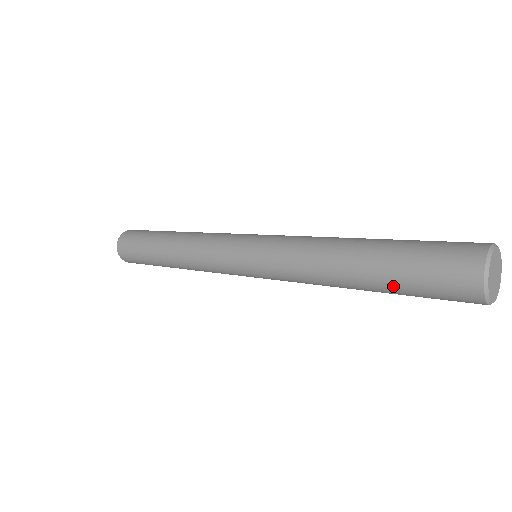
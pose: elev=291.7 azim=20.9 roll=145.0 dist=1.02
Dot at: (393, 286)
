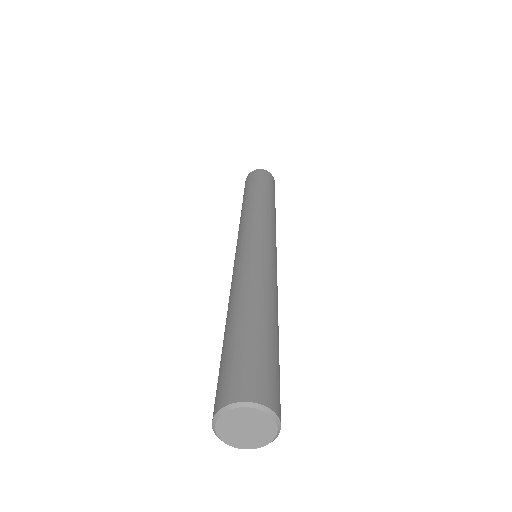
Dot at: occluded
